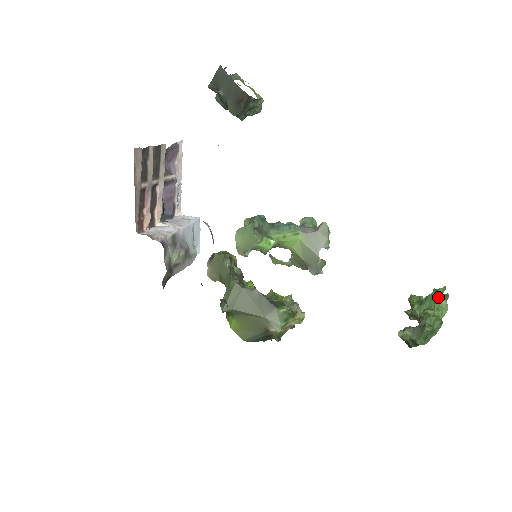
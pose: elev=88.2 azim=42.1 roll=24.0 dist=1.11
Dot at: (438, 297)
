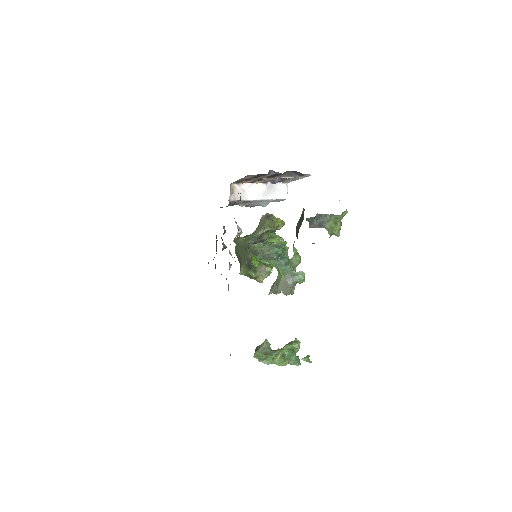
Dot at: (286, 361)
